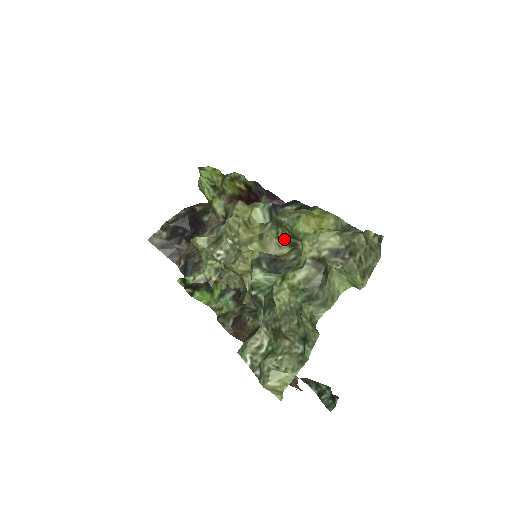
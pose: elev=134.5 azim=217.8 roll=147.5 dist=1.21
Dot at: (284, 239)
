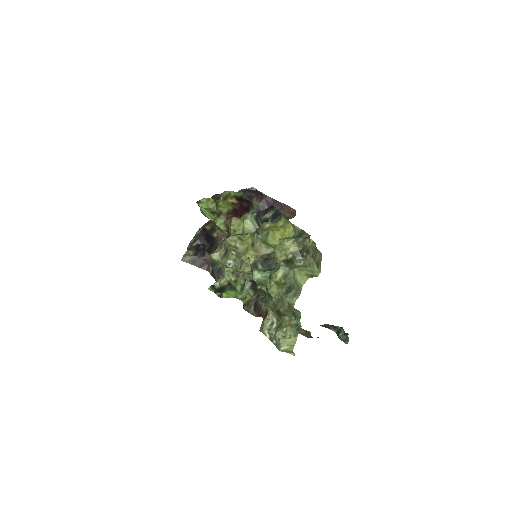
Dot at: occluded
